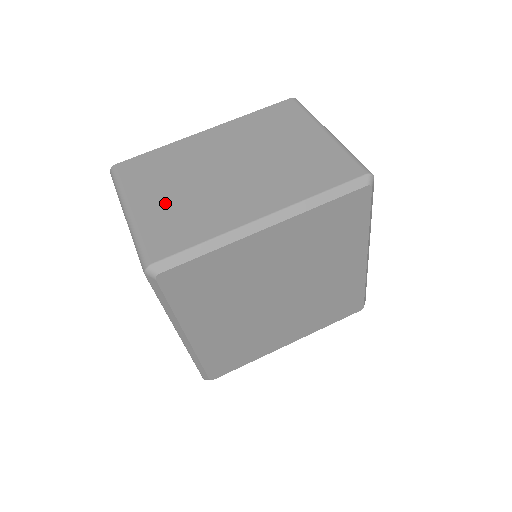
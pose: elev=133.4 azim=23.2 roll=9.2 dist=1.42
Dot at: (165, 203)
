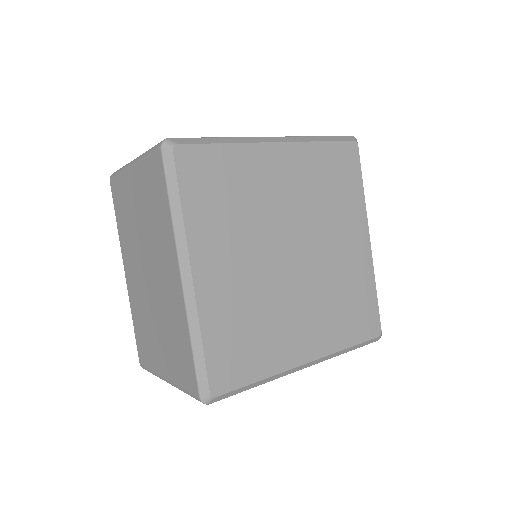
Dot at: occluded
